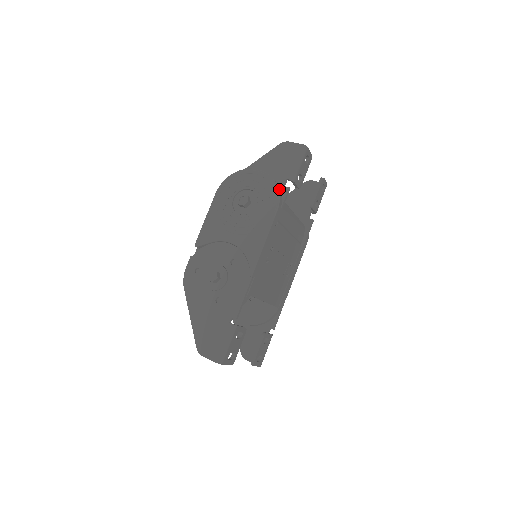
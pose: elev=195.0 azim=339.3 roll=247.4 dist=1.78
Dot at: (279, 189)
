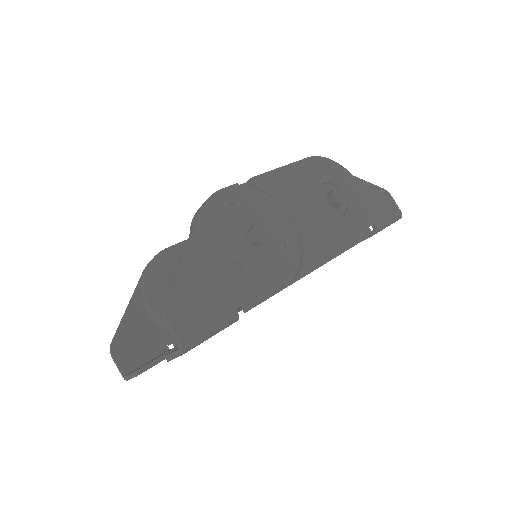
Dot at: occluded
